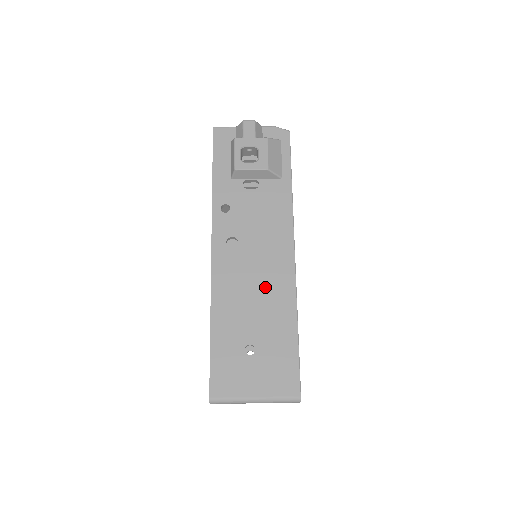
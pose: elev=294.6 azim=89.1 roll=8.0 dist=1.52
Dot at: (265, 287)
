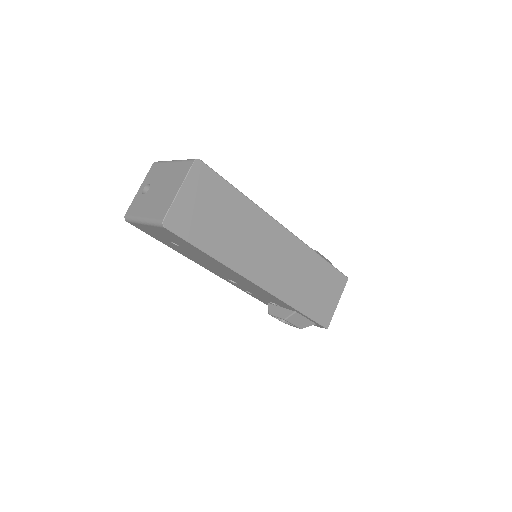
Dot at: occluded
